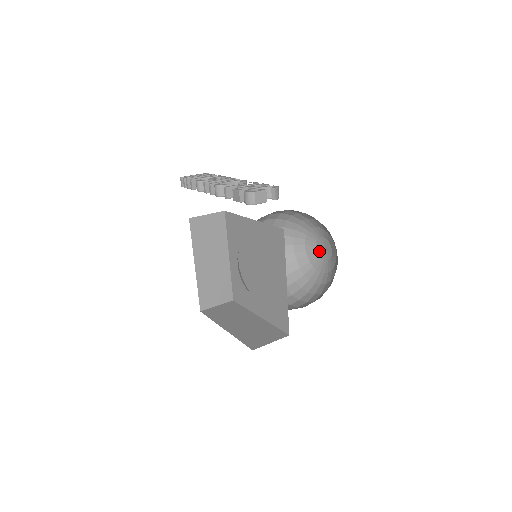
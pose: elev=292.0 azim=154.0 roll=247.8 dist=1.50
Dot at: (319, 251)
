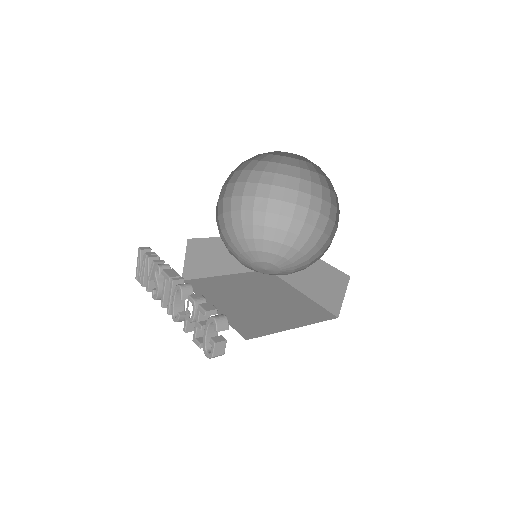
Dot at: occluded
